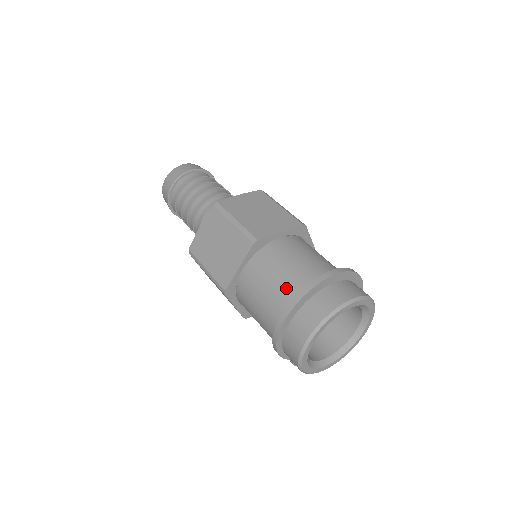
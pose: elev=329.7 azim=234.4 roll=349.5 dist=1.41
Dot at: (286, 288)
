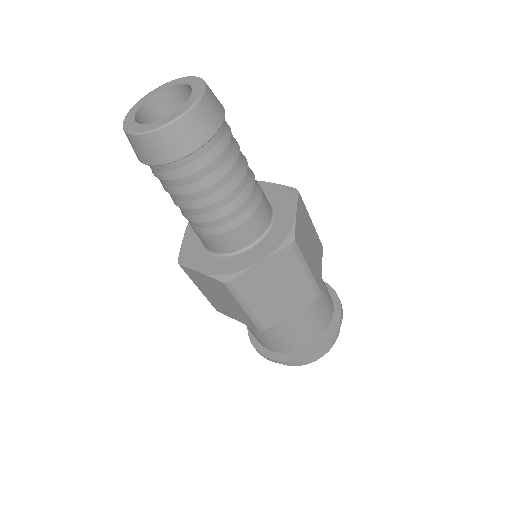
Dot at: (274, 345)
